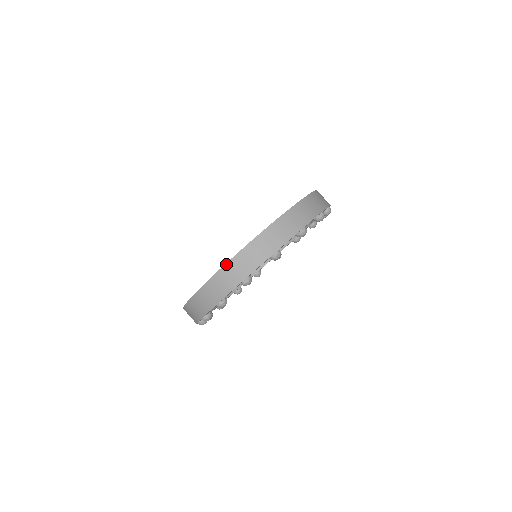
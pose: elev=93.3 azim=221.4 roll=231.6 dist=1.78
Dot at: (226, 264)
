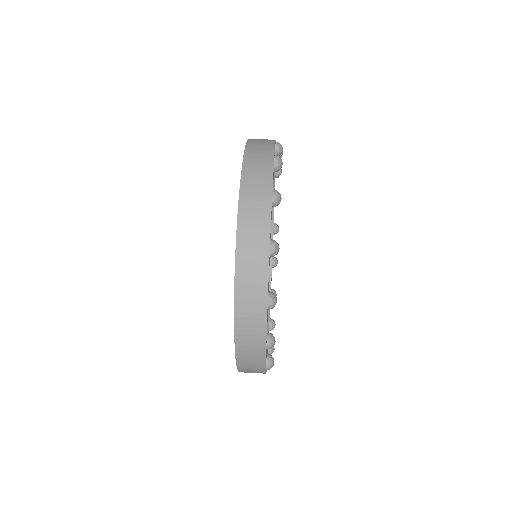
Dot at: (235, 306)
